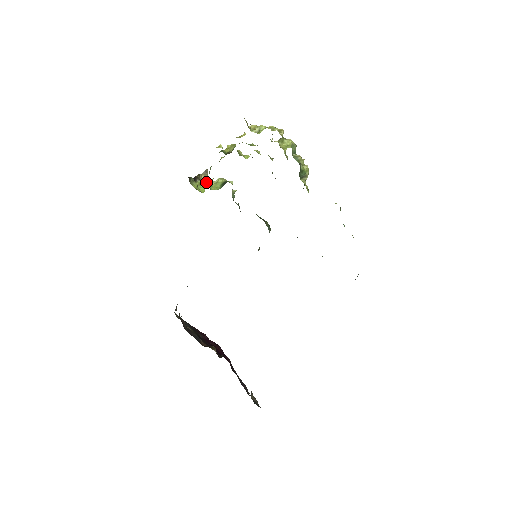
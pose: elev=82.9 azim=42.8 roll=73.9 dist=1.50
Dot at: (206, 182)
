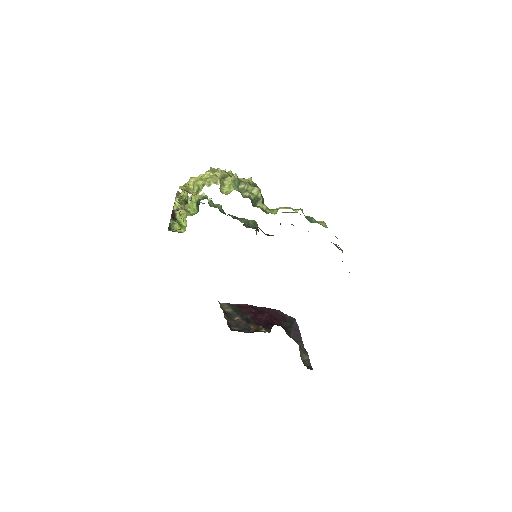
Dot at: occluded
